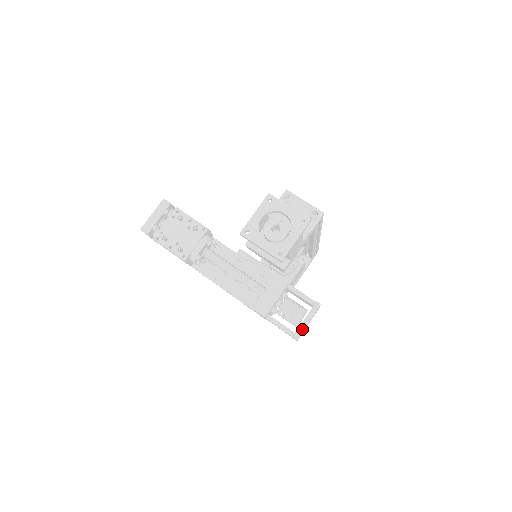
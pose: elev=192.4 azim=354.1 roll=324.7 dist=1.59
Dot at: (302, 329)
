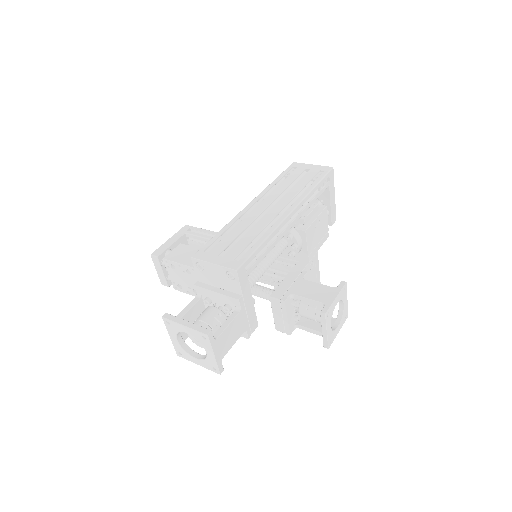
Dot at: (326, 340)
